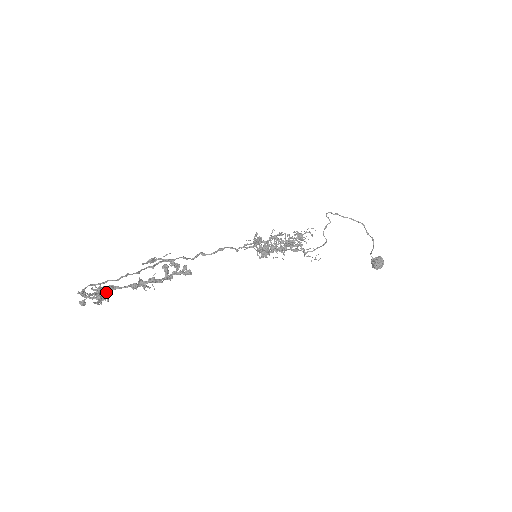
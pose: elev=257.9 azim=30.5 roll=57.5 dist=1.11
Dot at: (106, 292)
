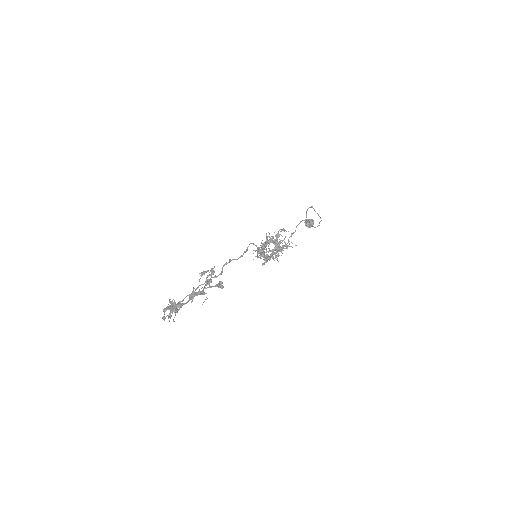
Dot at: (178, 310)
